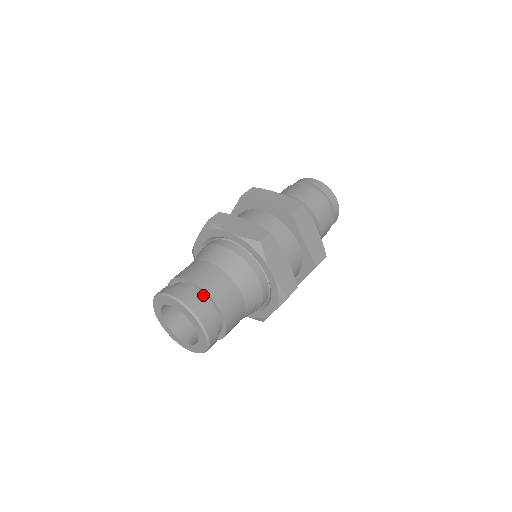
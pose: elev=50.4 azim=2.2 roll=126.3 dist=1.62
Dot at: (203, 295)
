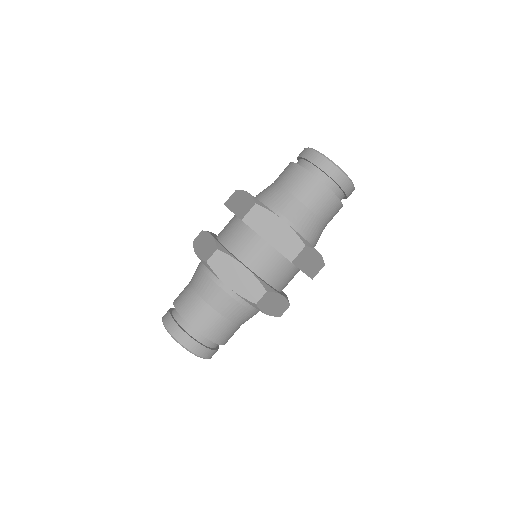
Dot at: occluded
